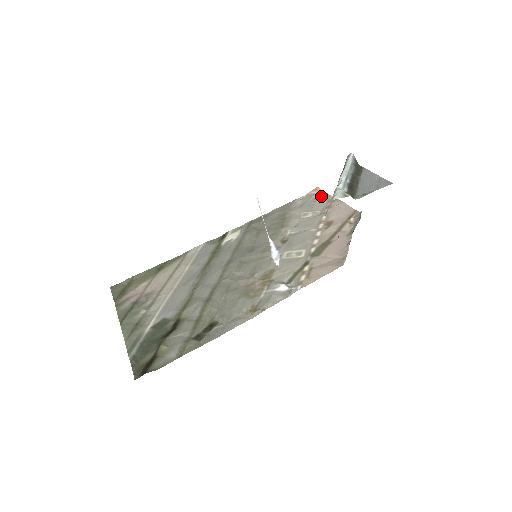
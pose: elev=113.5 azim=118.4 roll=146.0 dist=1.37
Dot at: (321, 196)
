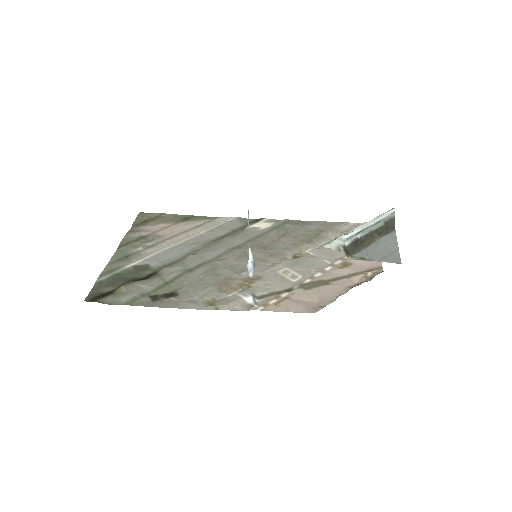
Dot at: occluded
